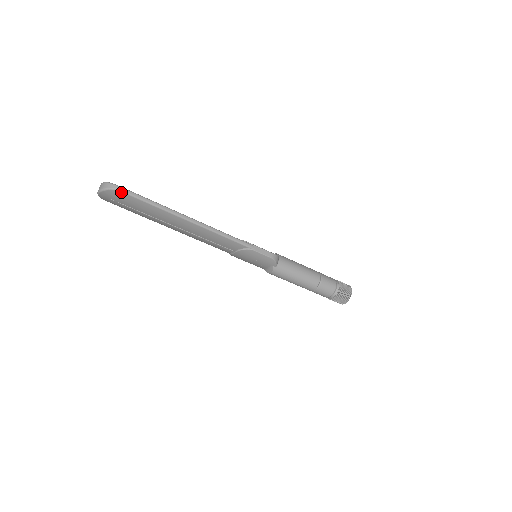
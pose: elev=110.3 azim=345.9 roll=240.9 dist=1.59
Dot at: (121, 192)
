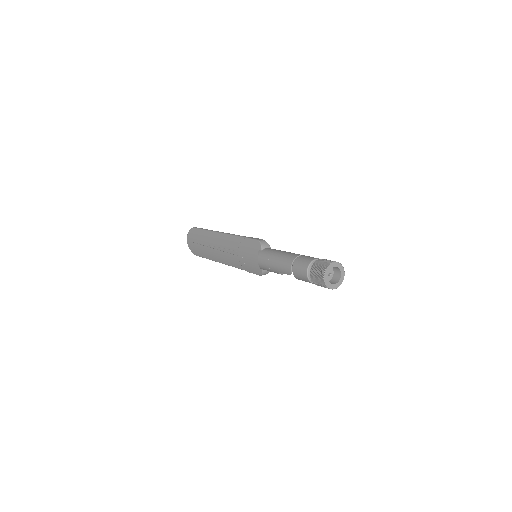
Dot at: (193, 229)
